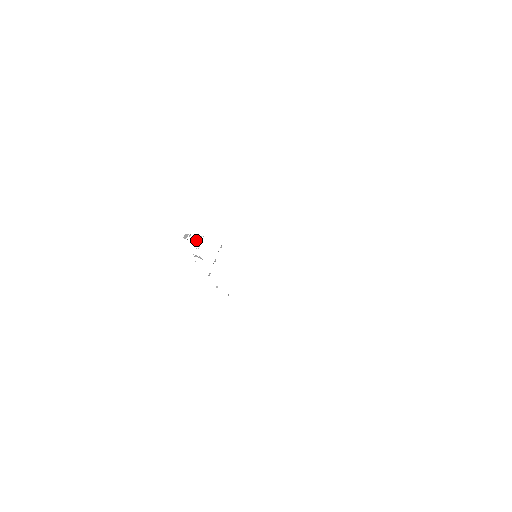
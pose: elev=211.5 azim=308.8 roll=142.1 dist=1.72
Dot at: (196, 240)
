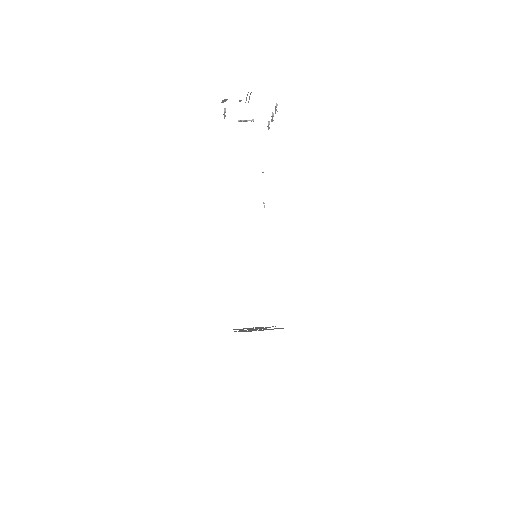
Dot at: (240, 100)
